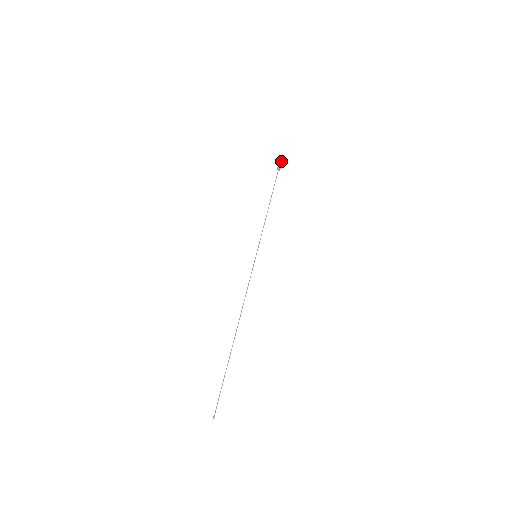
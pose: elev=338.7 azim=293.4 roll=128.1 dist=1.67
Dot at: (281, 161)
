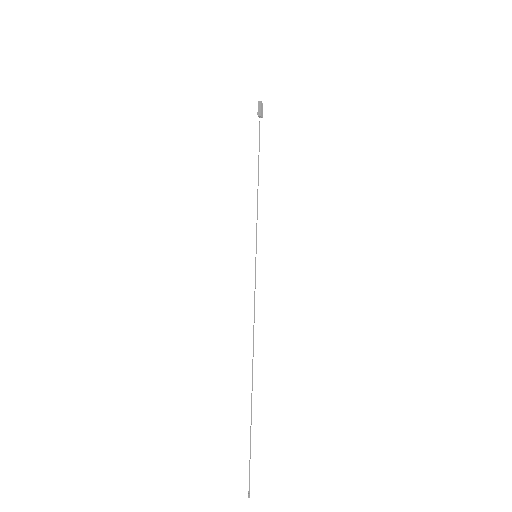
Dot at: (261, 102)
